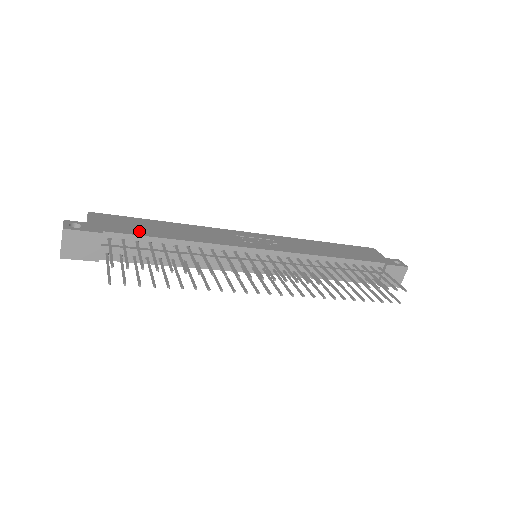
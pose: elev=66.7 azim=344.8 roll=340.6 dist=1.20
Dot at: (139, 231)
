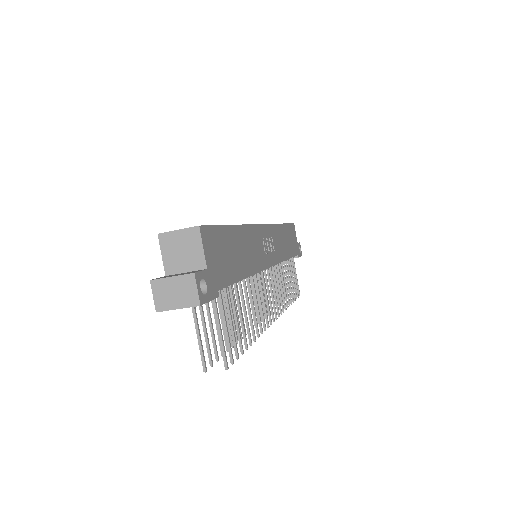
Dot at: (232, 271)
